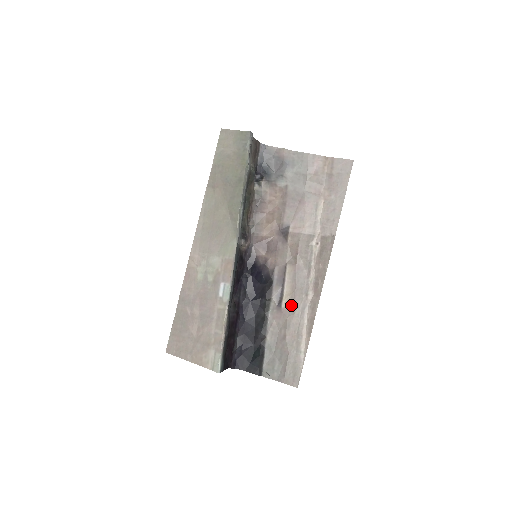
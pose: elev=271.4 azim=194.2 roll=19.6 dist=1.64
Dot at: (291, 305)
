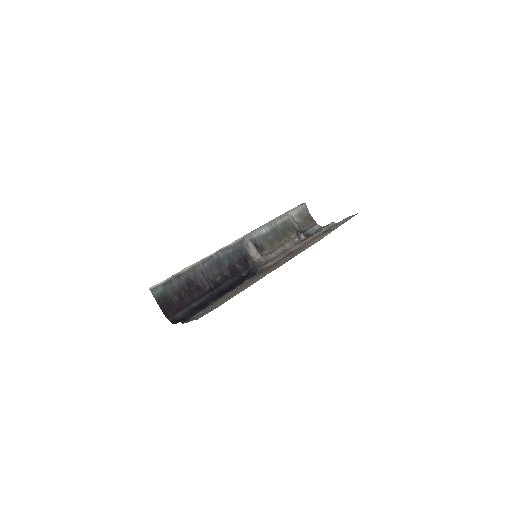
Dot at: (255, 278)
